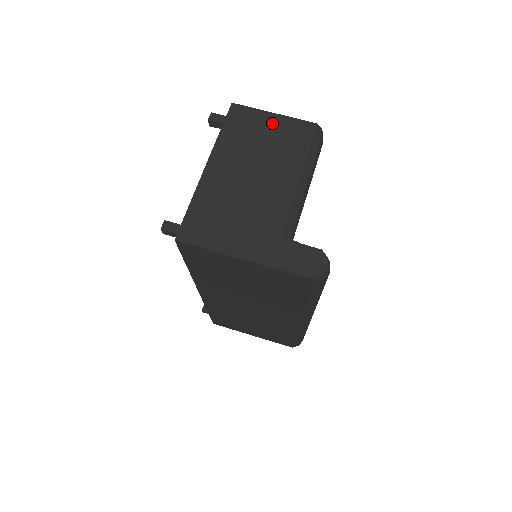
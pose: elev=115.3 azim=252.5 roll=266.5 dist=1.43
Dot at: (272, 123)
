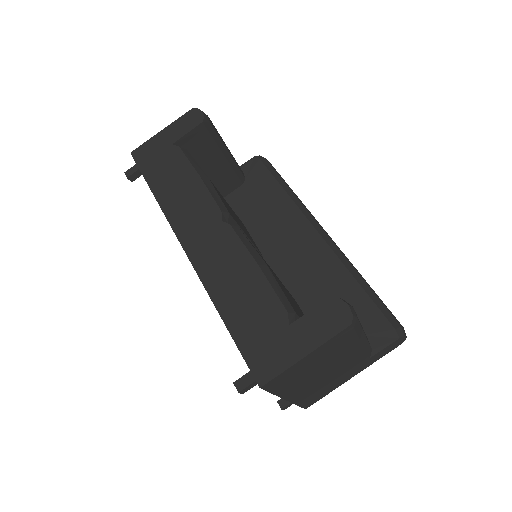
Dot at: (311, 359)
